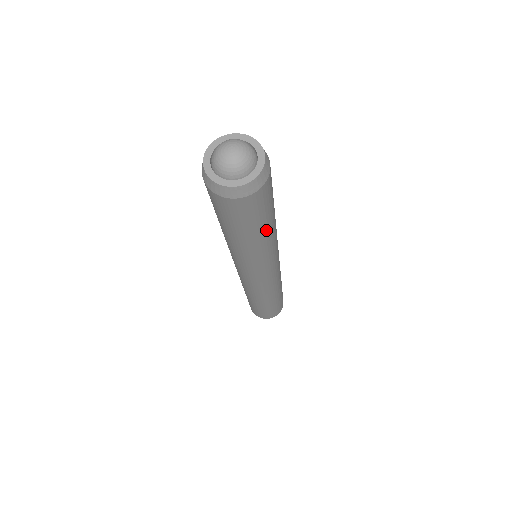
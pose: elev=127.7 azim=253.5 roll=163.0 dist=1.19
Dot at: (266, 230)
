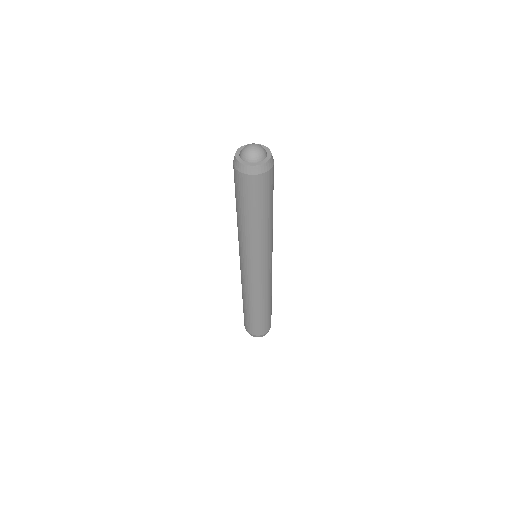
Dot at: (267, 214)
